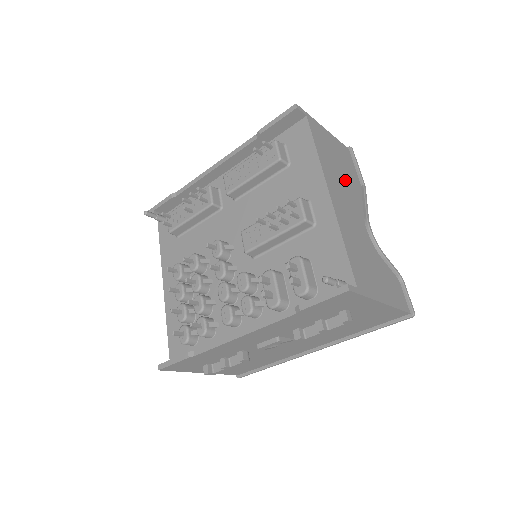
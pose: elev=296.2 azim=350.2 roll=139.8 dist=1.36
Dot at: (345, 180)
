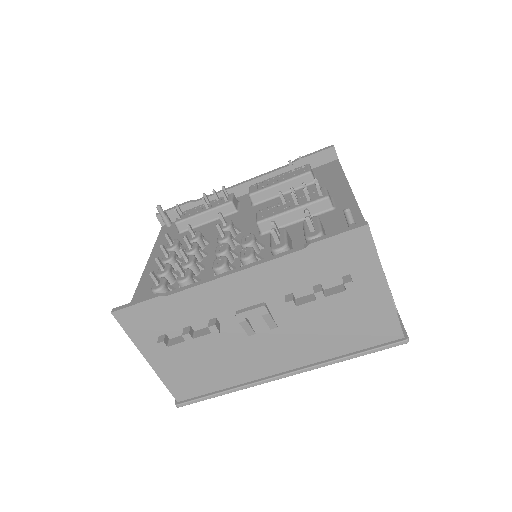
Dot at: occluded
